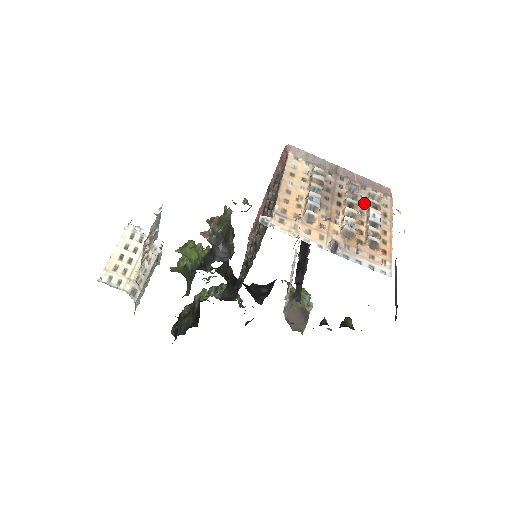
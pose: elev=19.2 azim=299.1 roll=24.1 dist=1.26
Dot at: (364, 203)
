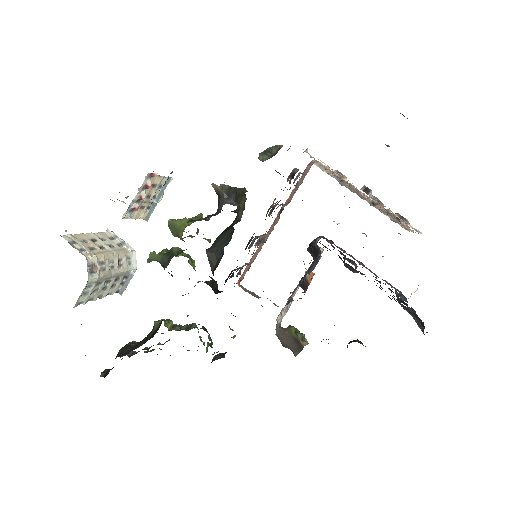
Dot at: occluded
